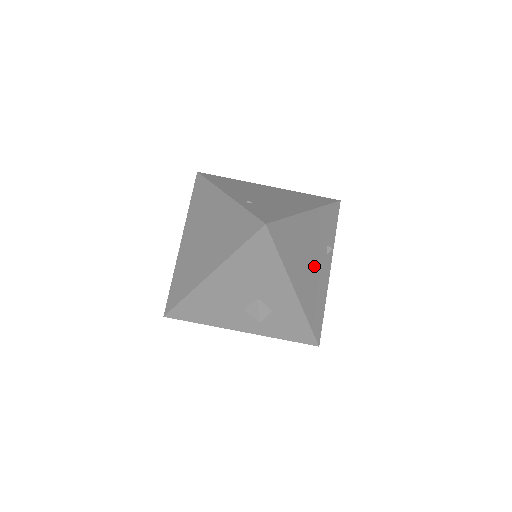
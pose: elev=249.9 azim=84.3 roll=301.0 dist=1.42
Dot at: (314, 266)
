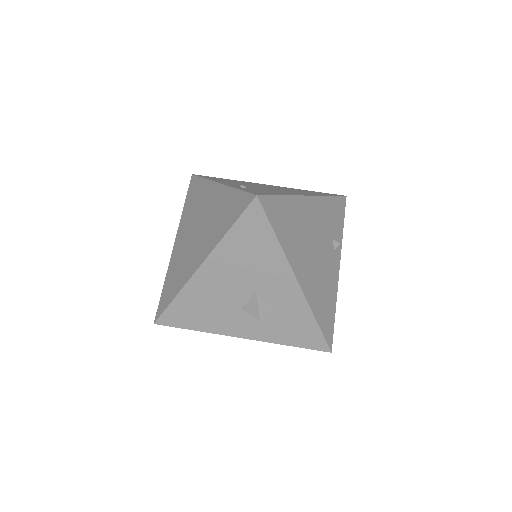
Dot at: (319, 258)
